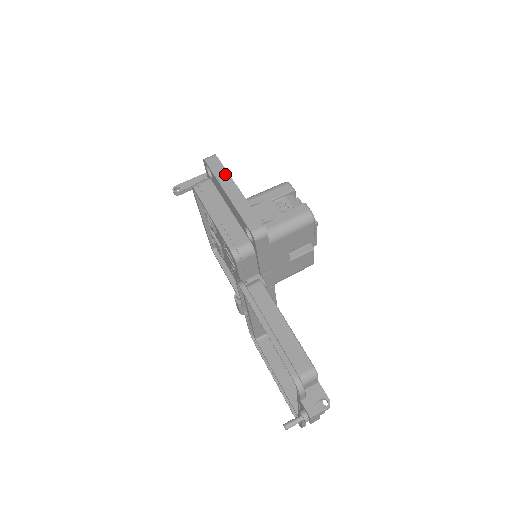
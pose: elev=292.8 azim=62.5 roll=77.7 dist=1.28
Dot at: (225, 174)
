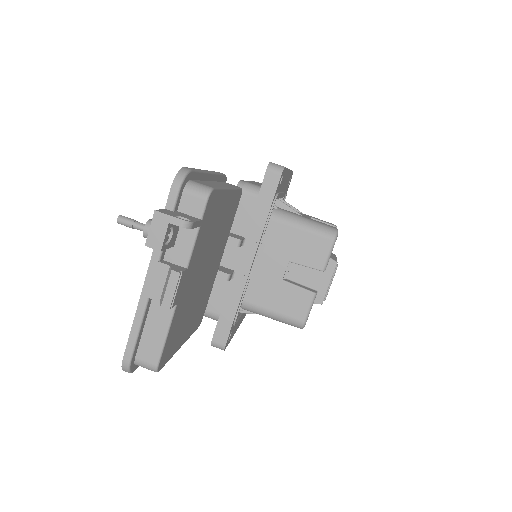
Dot at: occluded
